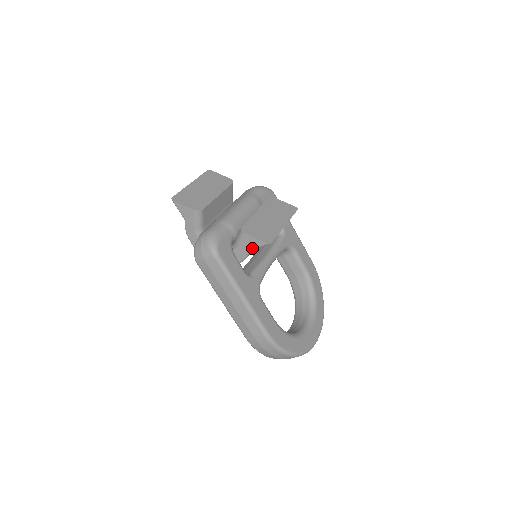
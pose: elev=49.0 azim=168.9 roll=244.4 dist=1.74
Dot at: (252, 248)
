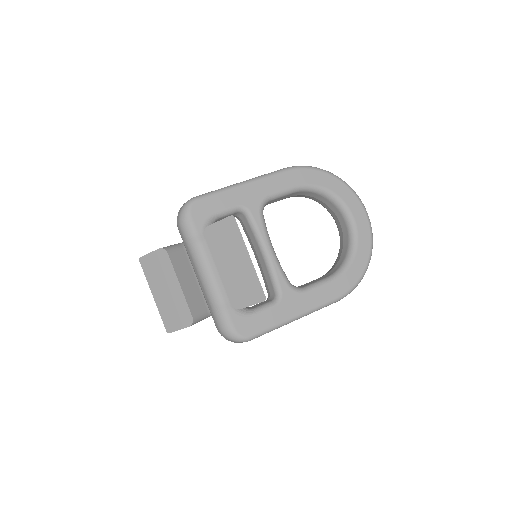
Dot at: occluded
